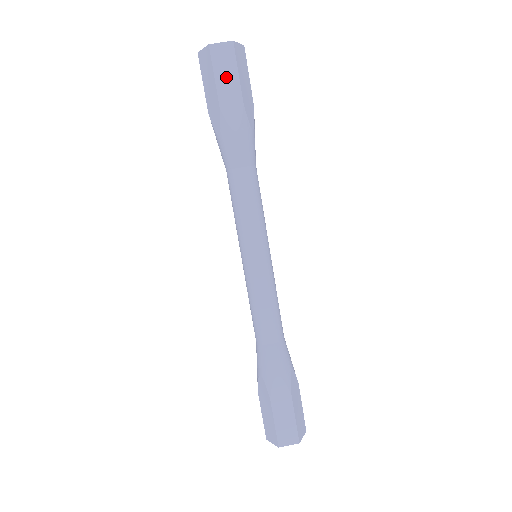
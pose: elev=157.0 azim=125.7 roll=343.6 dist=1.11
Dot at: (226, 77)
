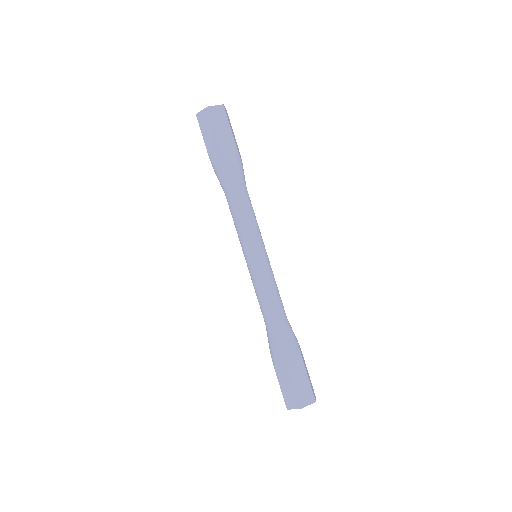
Dot at: (222, 127)
